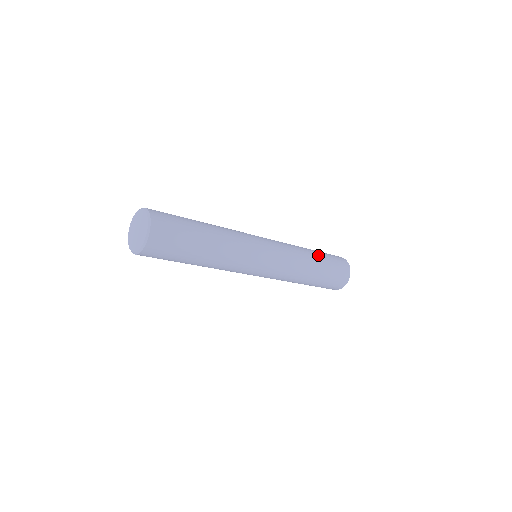
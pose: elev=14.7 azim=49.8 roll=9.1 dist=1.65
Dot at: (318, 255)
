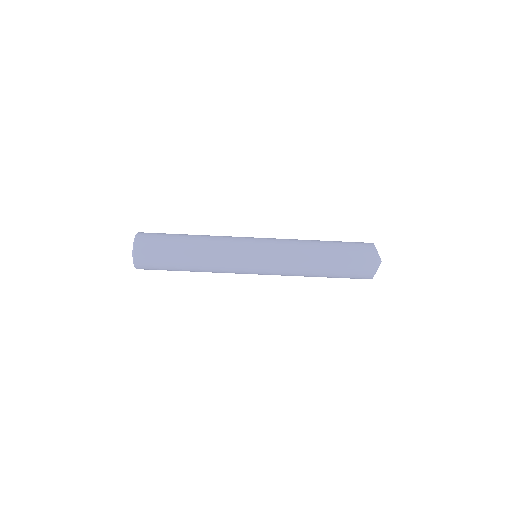
Dot at: occluded
